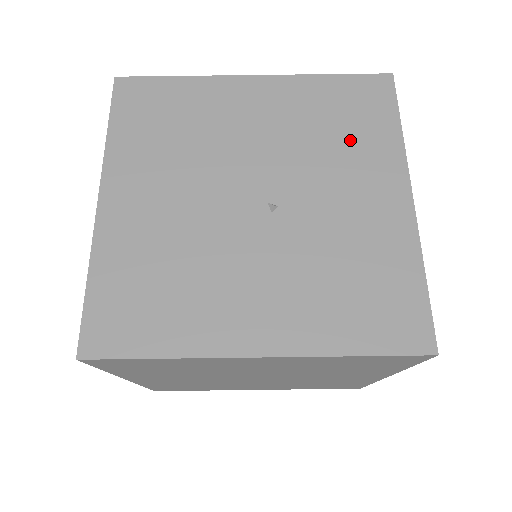
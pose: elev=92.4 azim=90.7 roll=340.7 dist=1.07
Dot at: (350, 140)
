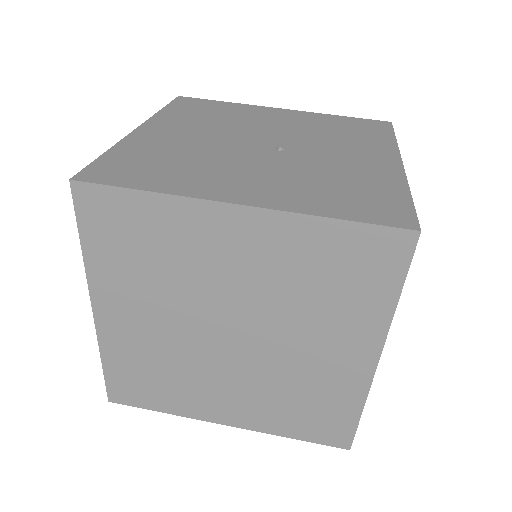
Dot at: (352, 137)
